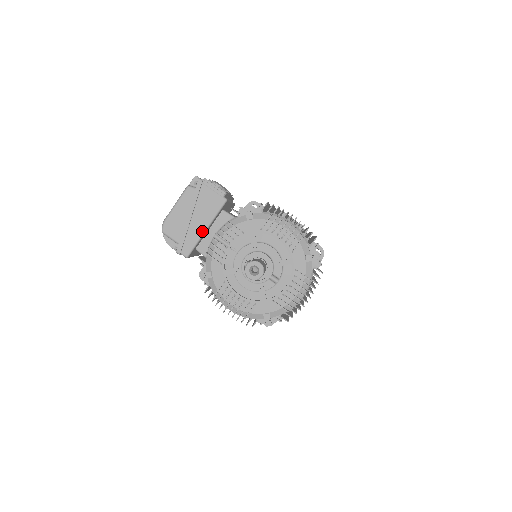
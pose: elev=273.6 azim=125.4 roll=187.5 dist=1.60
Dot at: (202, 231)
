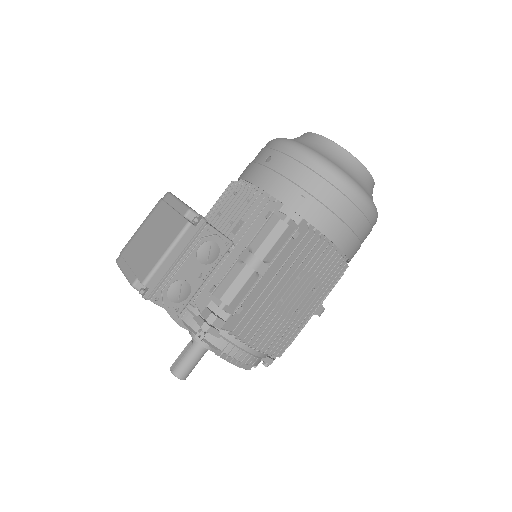
Dot at: occluded
